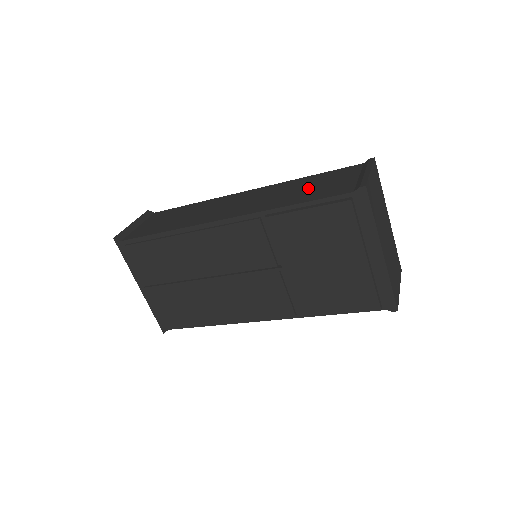
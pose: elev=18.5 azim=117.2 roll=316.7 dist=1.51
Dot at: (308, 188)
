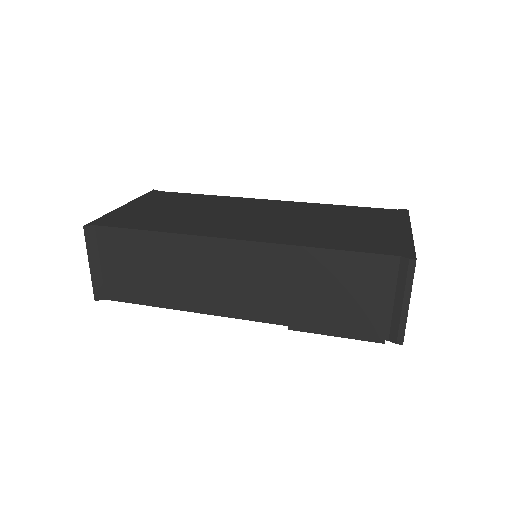
Dot at: (331, 295)
